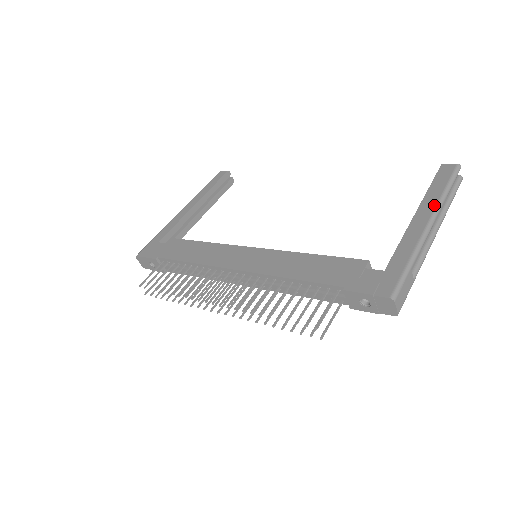
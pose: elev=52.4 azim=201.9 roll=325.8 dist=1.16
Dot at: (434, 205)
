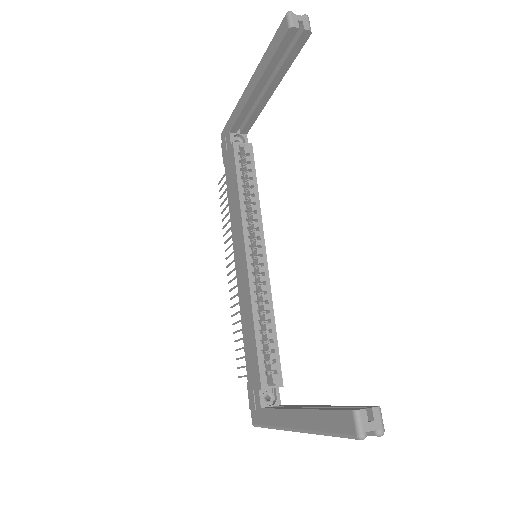
Dot at: (306, 427)
